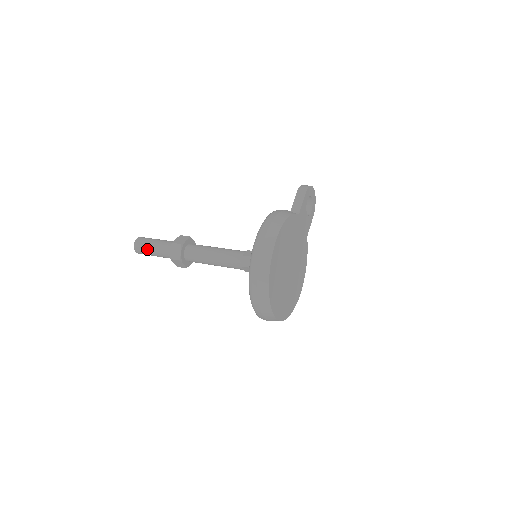
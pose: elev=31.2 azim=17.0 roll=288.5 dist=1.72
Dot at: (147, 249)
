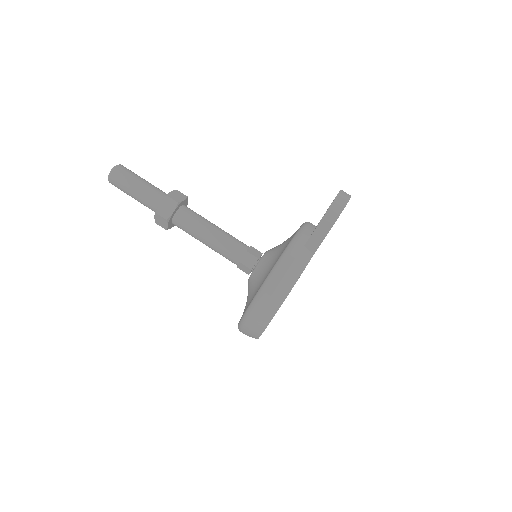
Dot at: (126, 193)
